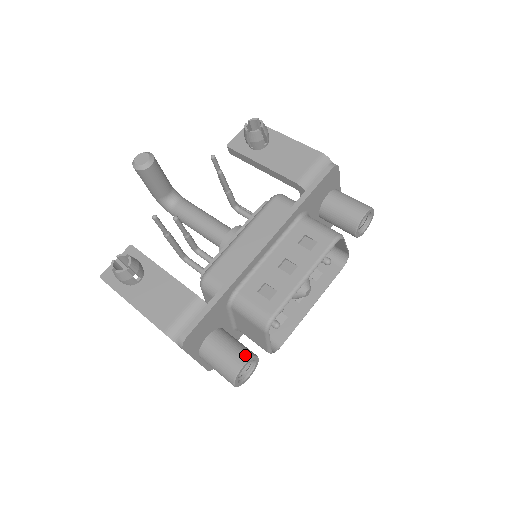
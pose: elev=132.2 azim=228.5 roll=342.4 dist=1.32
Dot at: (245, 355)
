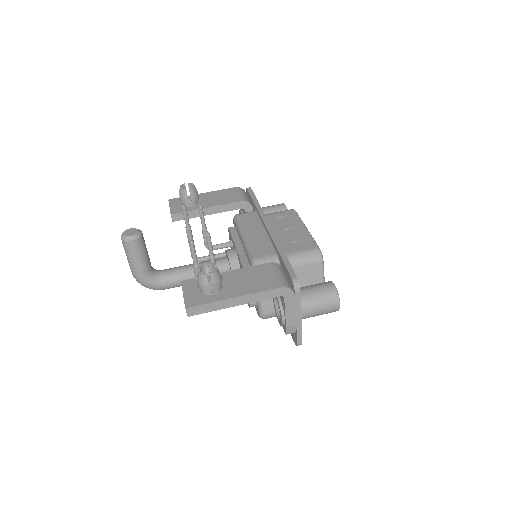
Dot at: (326, 282)
